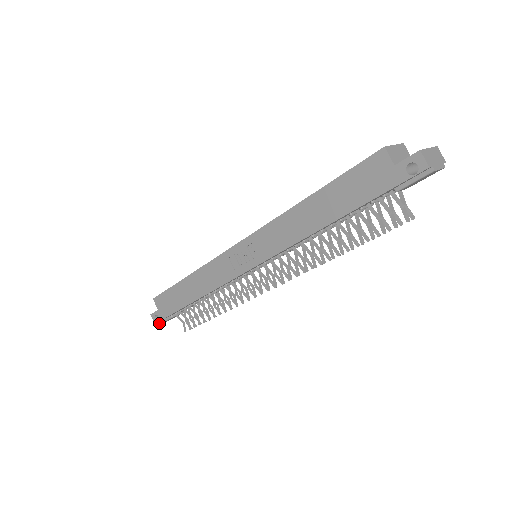
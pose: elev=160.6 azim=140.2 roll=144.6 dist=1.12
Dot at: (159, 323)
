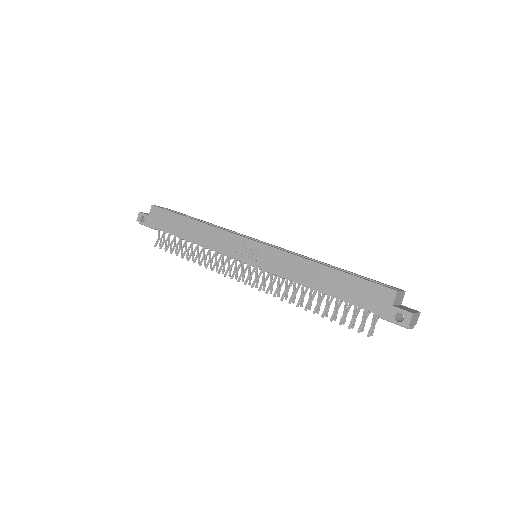
Dot at: (139, 222)
